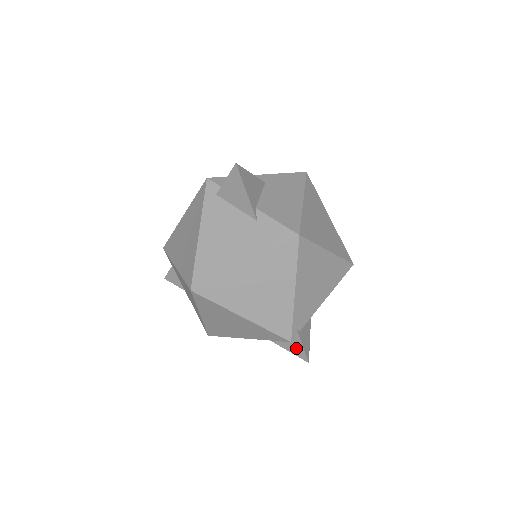
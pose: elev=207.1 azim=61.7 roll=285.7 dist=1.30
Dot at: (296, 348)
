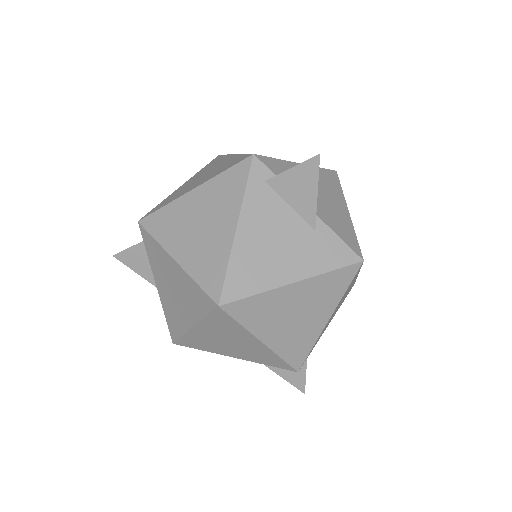
Dot at: (295, 376)
